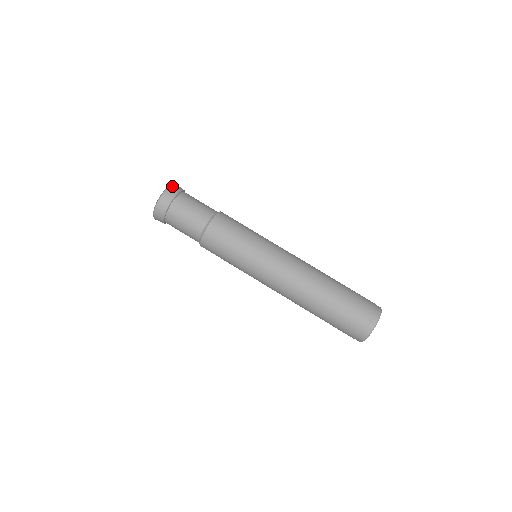
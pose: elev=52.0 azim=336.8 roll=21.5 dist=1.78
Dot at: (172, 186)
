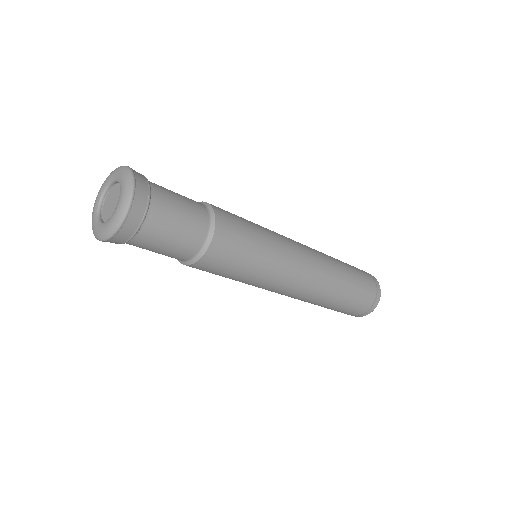
Dot at: (132, 169)
